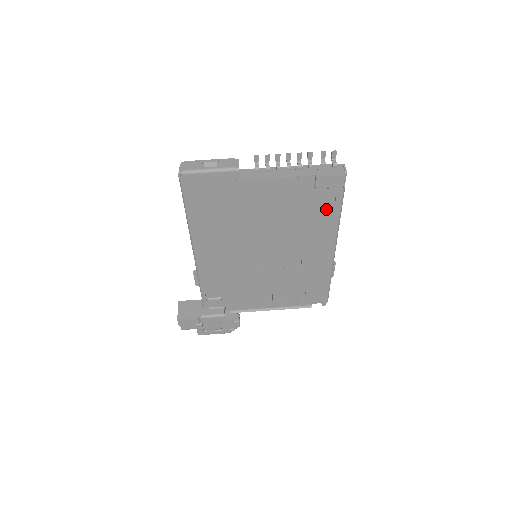
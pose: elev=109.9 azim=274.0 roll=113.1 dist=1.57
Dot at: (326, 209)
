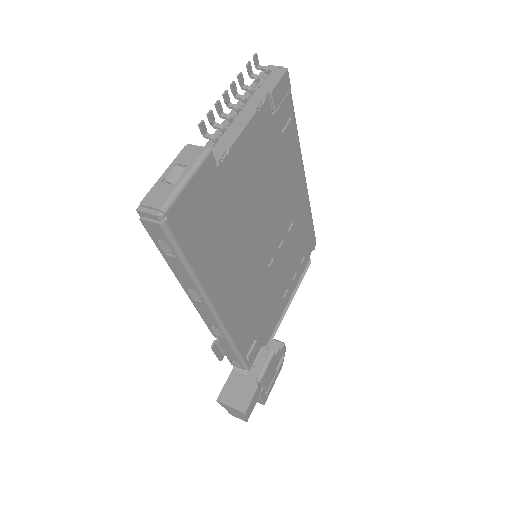
Dot at: (287, 130)
